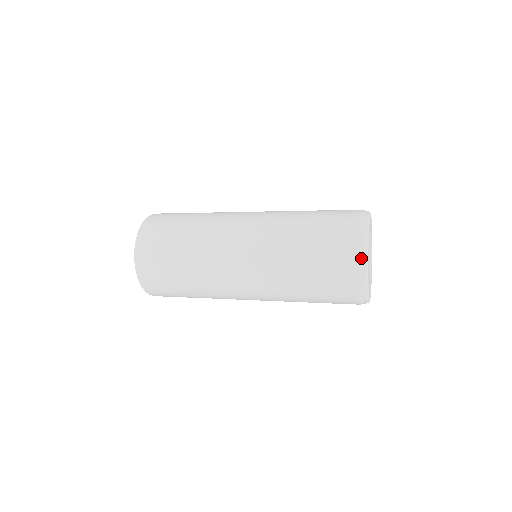
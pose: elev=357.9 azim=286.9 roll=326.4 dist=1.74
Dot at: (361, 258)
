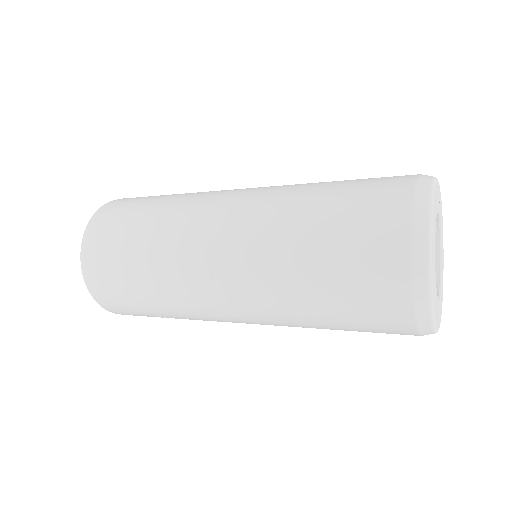
Dot at: (422, 183)
